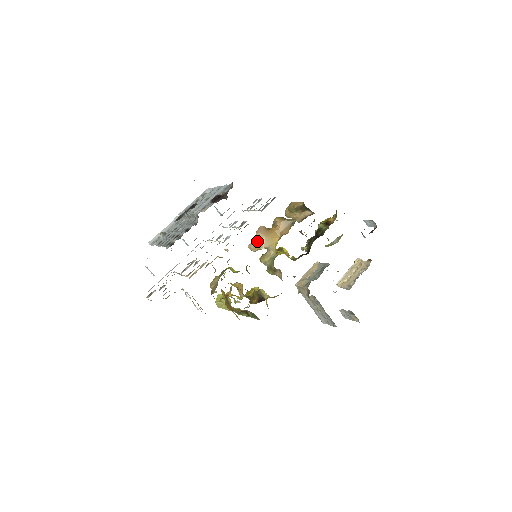
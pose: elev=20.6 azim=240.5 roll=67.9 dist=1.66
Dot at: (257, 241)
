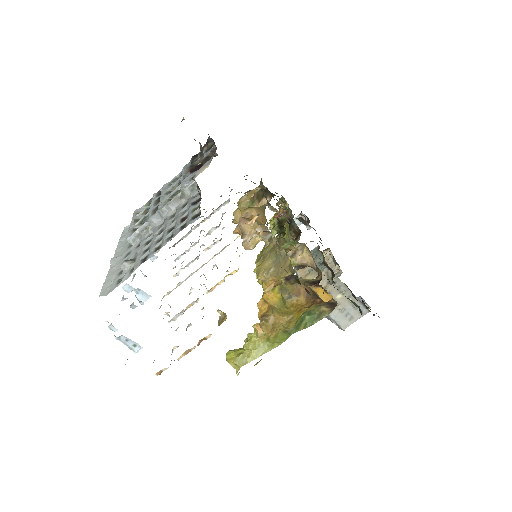
Dot at: (252, 230)
